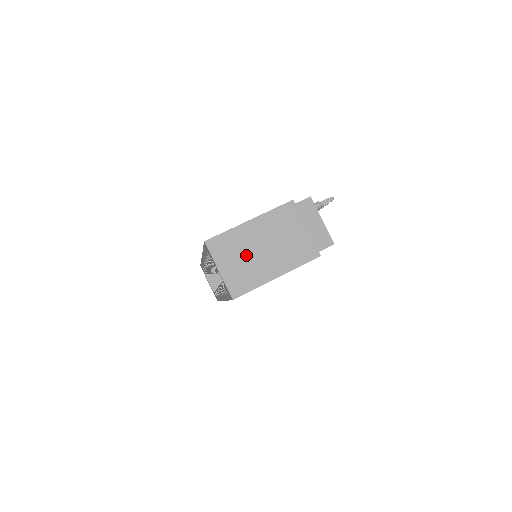
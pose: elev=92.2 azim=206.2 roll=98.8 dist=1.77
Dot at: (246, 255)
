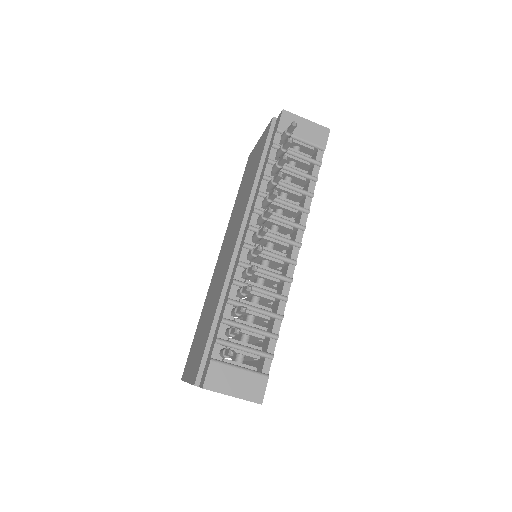
Dot at: occluded
